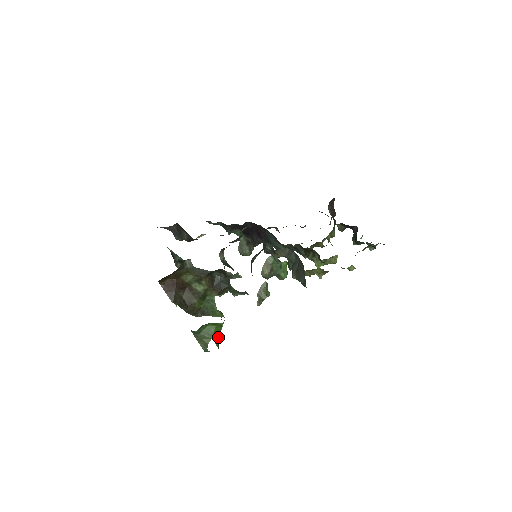
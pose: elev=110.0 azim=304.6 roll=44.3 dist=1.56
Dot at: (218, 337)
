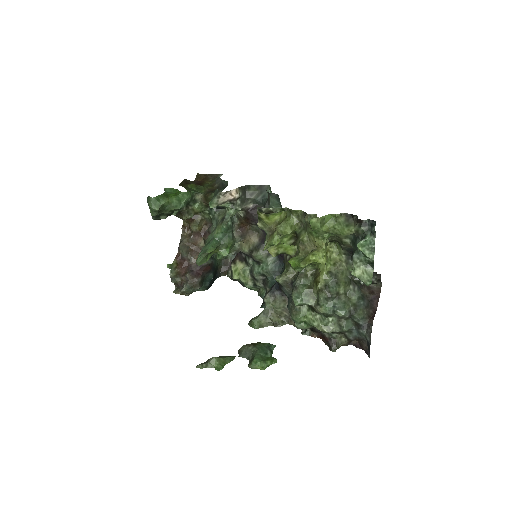
Dot at: (166, 198)
